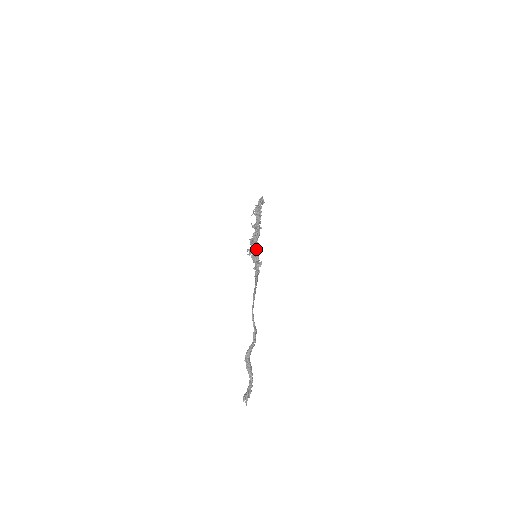
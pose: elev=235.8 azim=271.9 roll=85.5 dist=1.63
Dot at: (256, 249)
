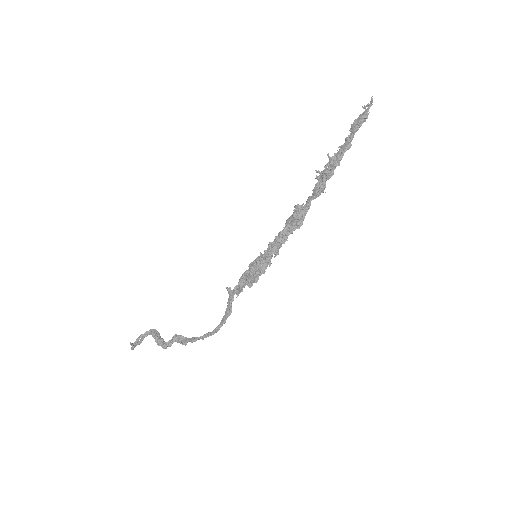
Dot at: (263, 272)
